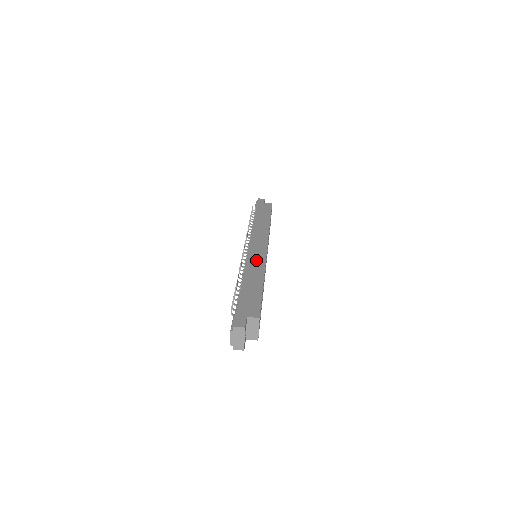
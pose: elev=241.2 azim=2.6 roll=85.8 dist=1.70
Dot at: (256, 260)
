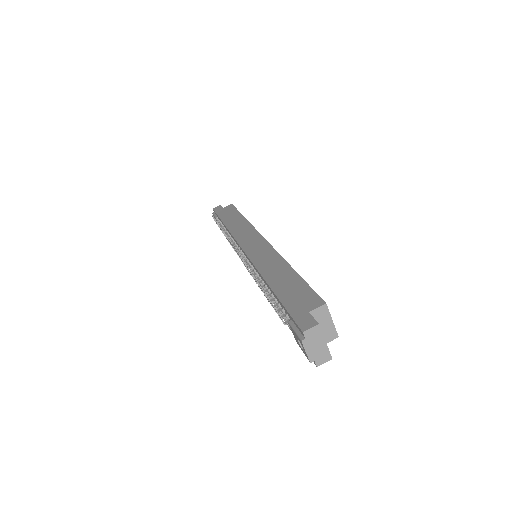
Dot at: (263, 254)
